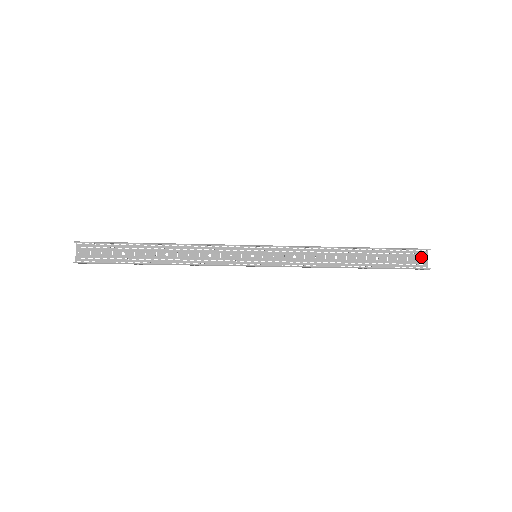
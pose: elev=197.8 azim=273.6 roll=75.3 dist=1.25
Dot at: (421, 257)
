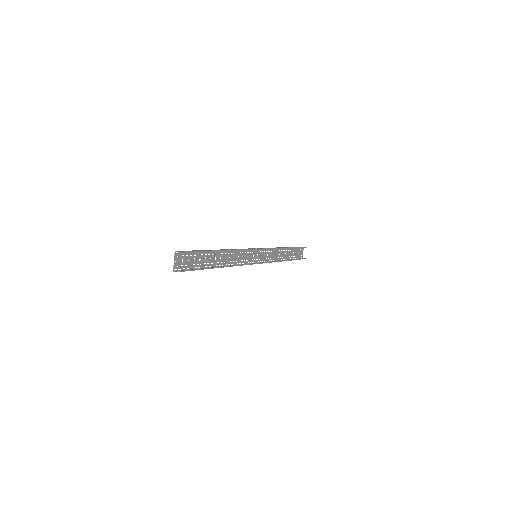
Dot at: (302, 251)
